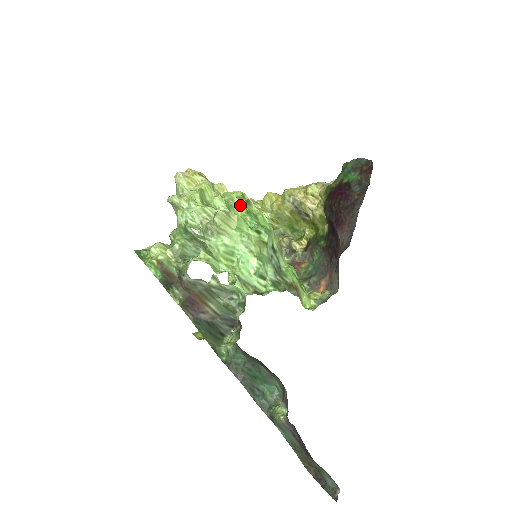
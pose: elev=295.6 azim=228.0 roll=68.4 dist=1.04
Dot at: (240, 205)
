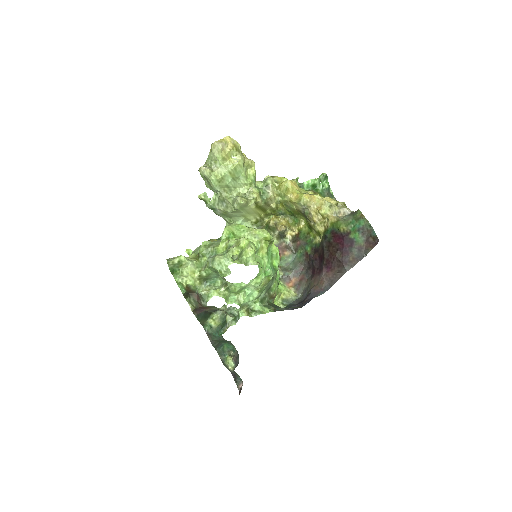
Dot at: (264, 247)
